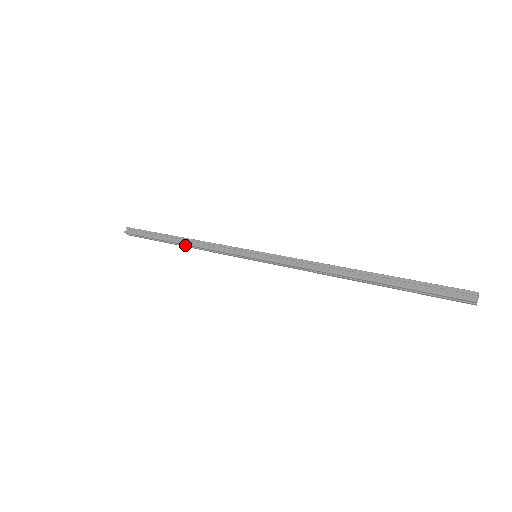
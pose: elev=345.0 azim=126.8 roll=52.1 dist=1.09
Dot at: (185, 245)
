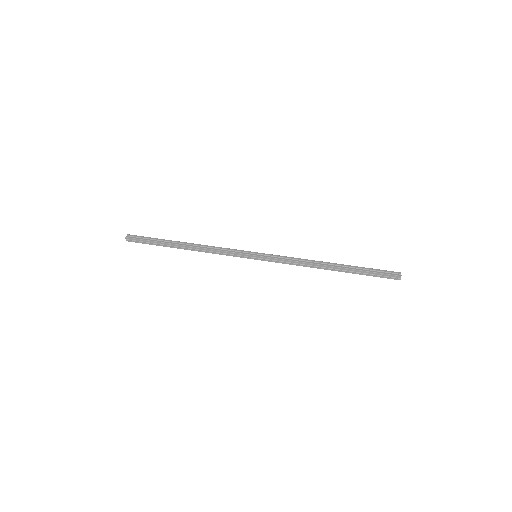
Dot at: occluded
